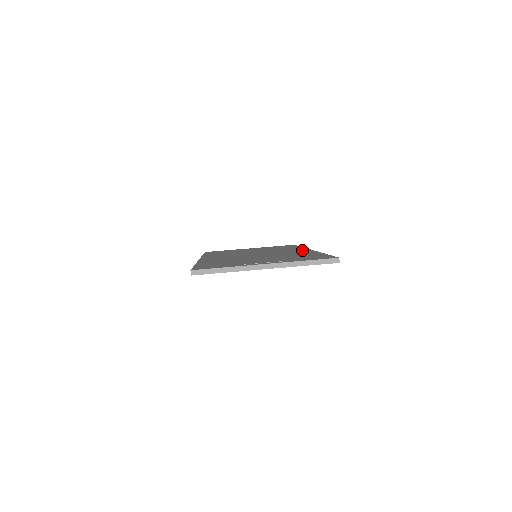
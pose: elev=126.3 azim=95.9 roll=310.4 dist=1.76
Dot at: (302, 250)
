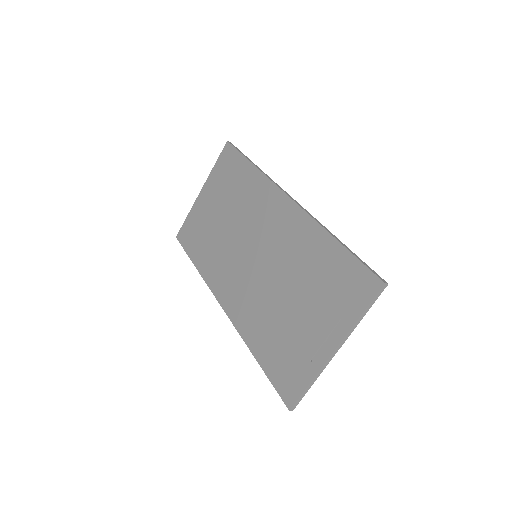
Dot at: (284, 208)
